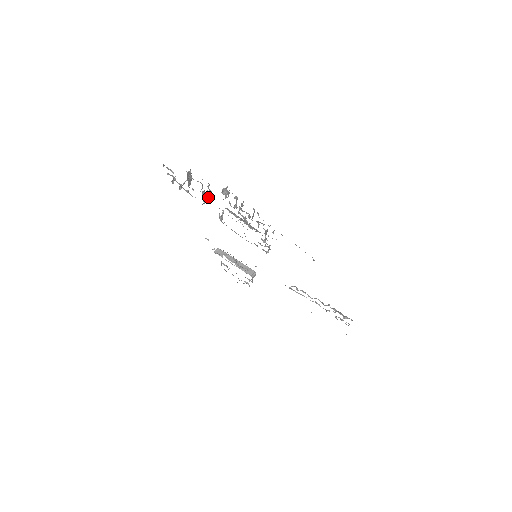
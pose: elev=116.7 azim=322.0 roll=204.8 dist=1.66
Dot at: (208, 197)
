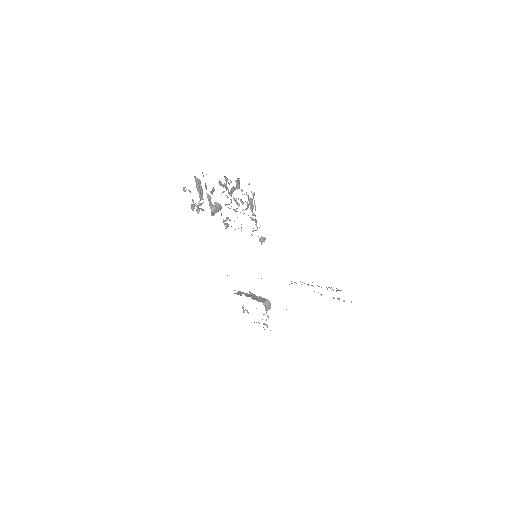
Dot at: (216, 207)
